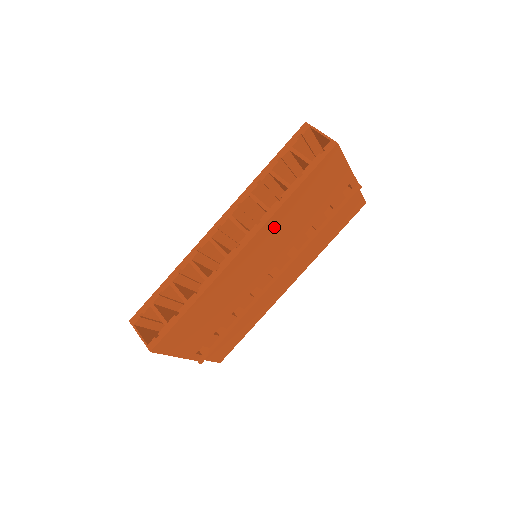
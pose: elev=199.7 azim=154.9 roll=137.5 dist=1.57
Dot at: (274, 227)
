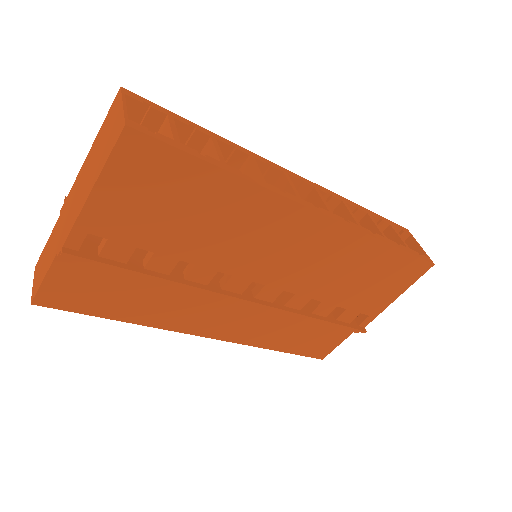
Dot at: (341, 245)
